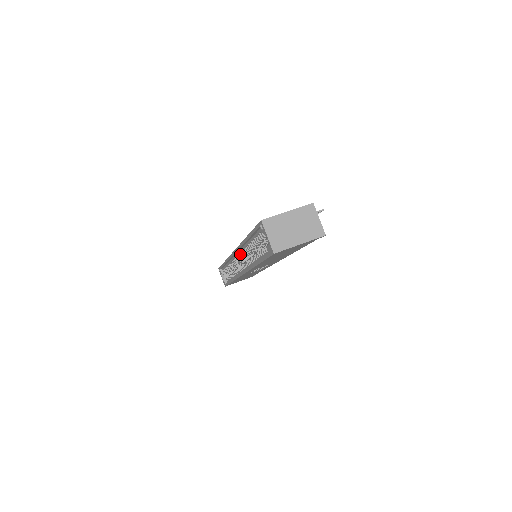
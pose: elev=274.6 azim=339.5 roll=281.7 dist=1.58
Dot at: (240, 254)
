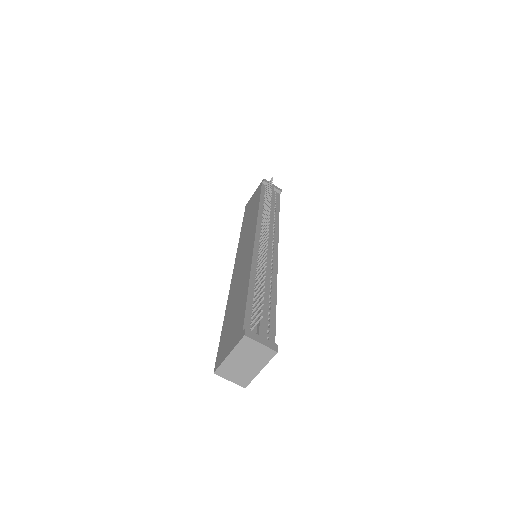
Dot at: occluded
